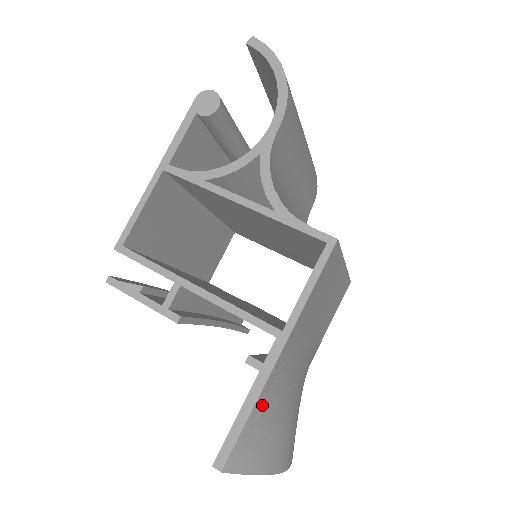
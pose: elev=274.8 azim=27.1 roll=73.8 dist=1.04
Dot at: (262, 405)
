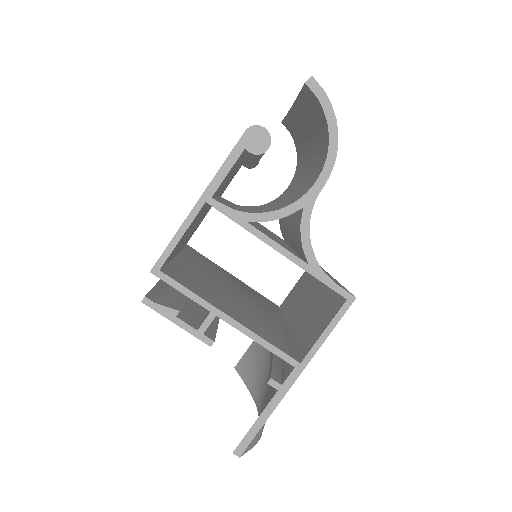
Dot at: occluded
